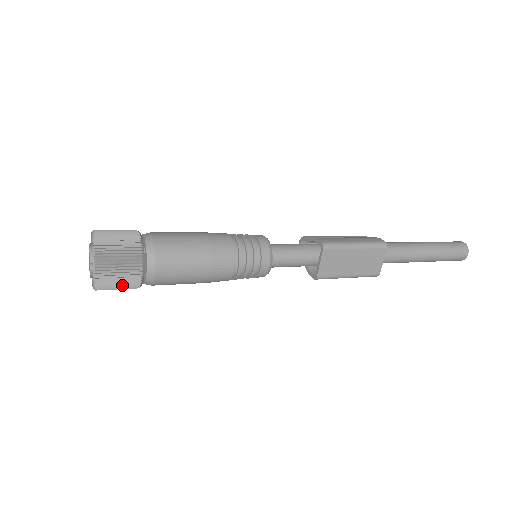
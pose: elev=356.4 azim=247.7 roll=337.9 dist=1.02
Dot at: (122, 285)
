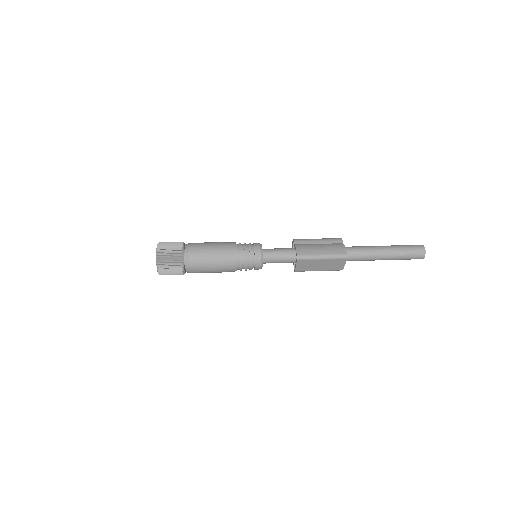
Dot at: (174, 274)
